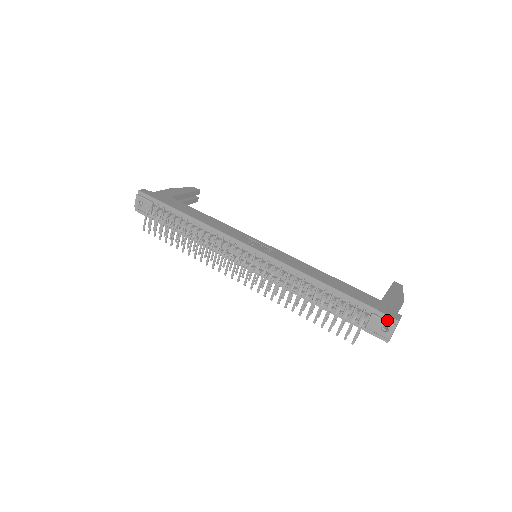
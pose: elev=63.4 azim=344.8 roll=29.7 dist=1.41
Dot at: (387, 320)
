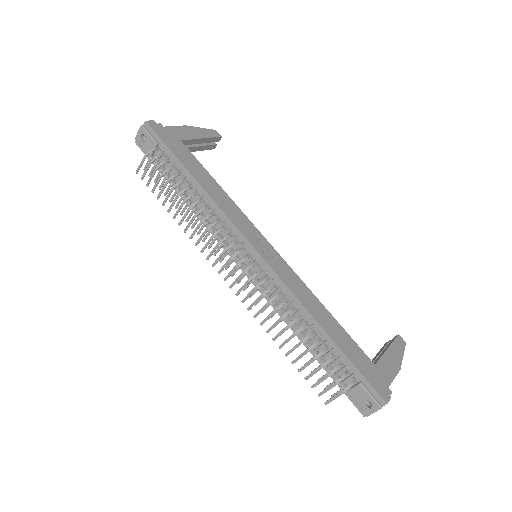
Dot at: (374, 397)
